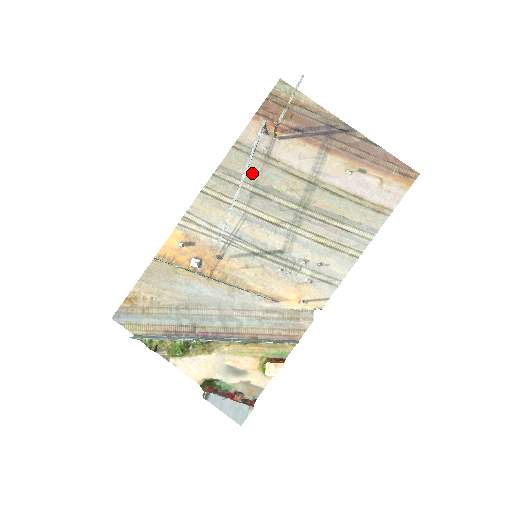
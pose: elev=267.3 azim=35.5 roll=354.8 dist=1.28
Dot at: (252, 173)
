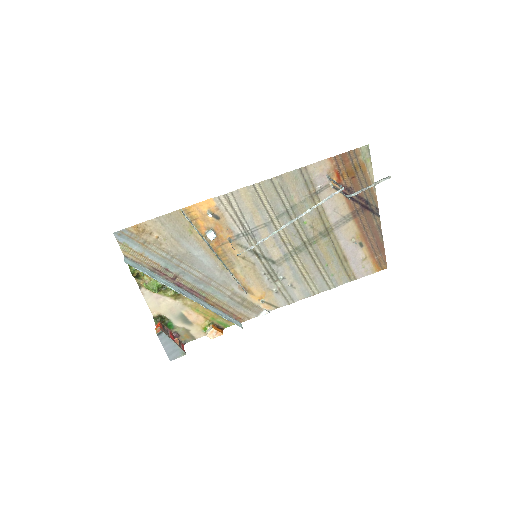
Dot at: (297, 197)
